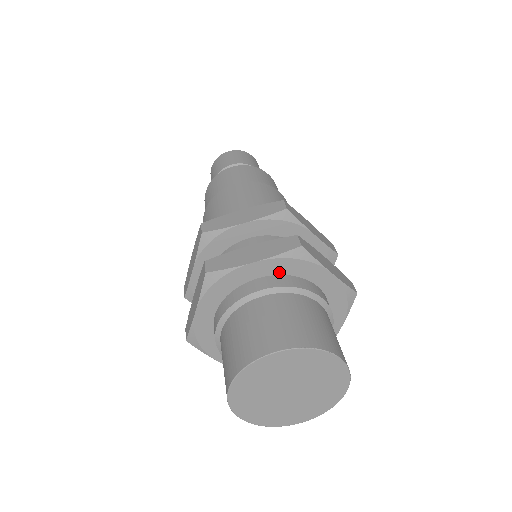
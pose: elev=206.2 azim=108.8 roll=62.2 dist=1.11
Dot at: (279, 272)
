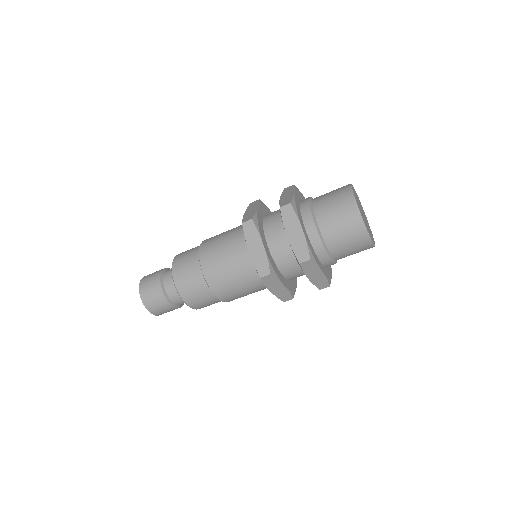
Dot at: occluded
